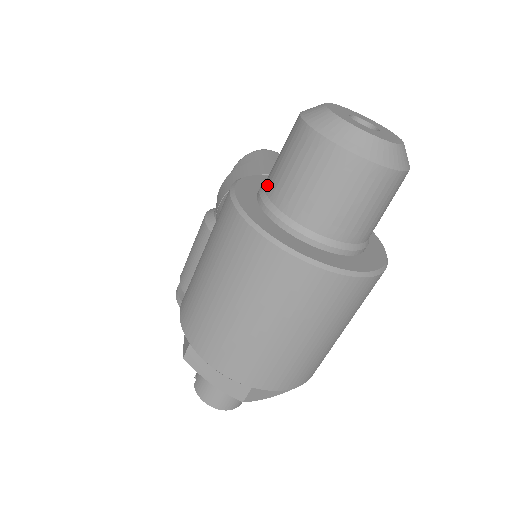
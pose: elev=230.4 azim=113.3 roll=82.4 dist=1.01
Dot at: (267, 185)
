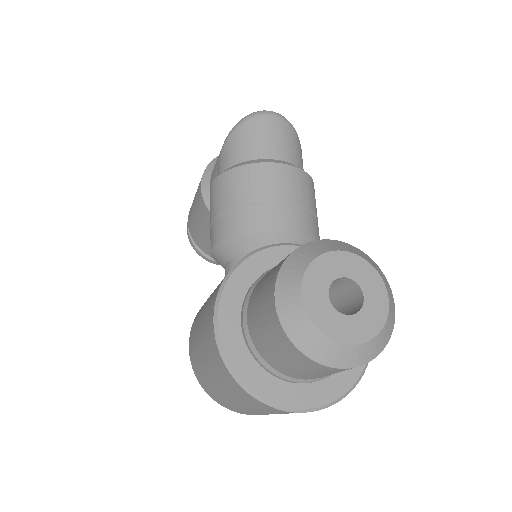
Dot at: (249, 322)
